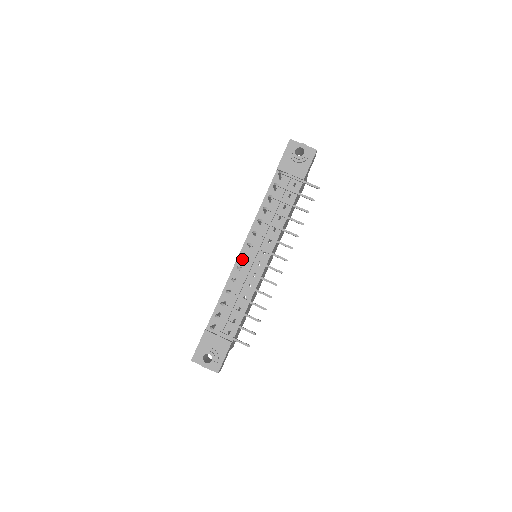
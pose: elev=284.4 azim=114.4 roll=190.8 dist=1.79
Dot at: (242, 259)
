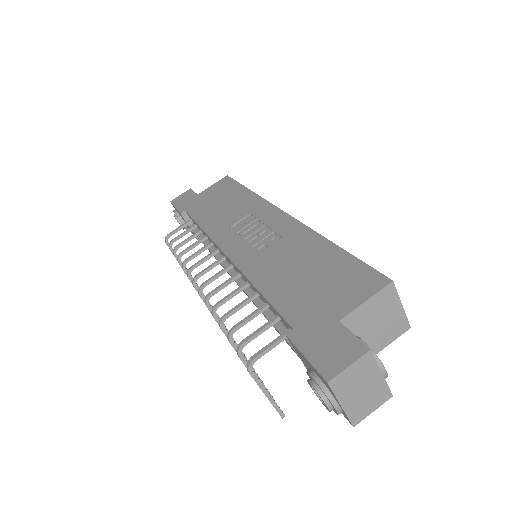
Dot at: (222, 253)
